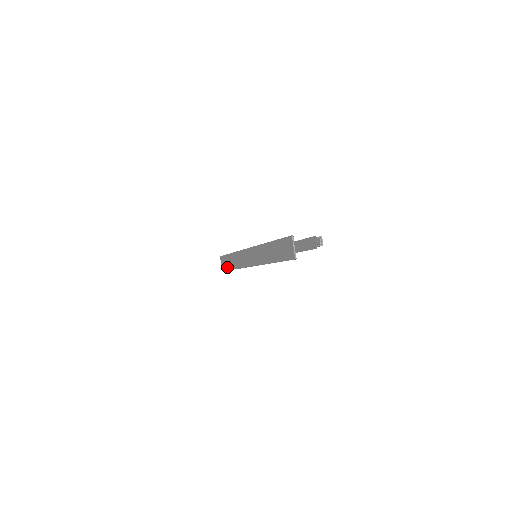
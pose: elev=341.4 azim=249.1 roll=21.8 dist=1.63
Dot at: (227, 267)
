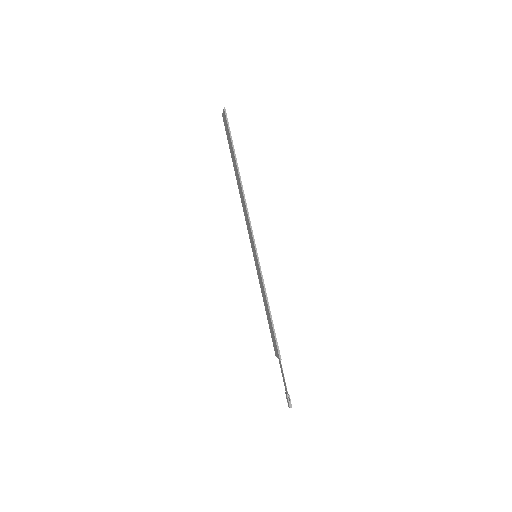
Dot at: (229, 144)
